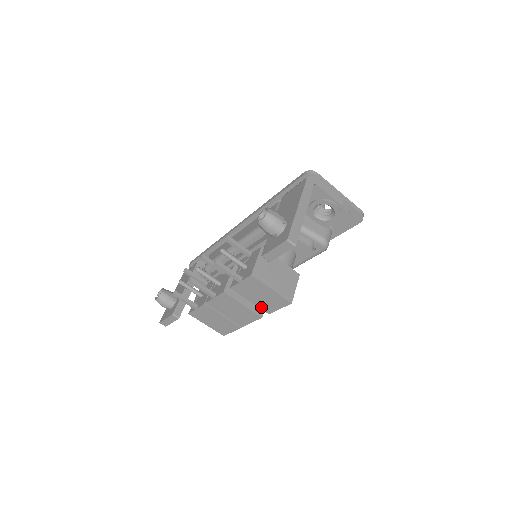
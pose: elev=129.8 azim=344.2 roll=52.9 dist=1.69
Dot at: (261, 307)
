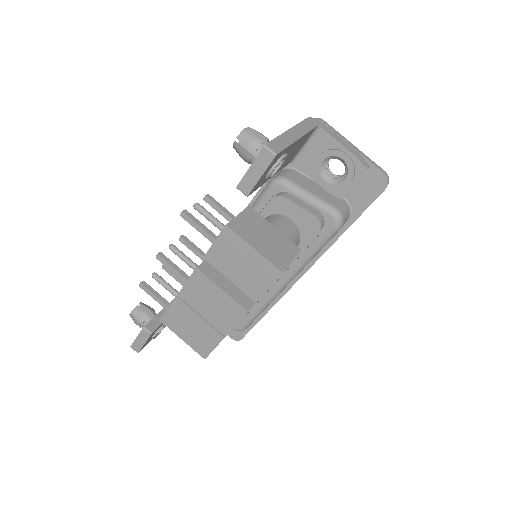
Dot at: (245, 289)
